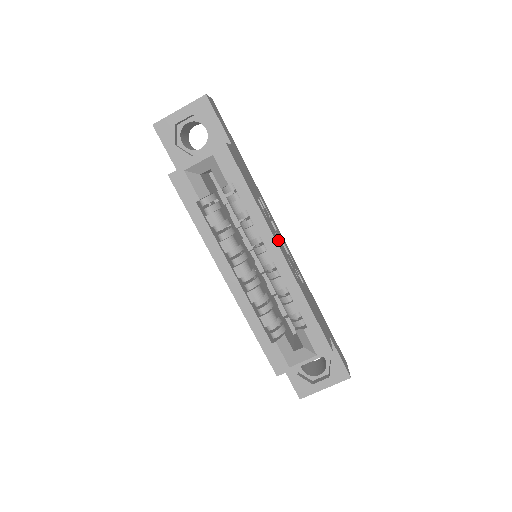
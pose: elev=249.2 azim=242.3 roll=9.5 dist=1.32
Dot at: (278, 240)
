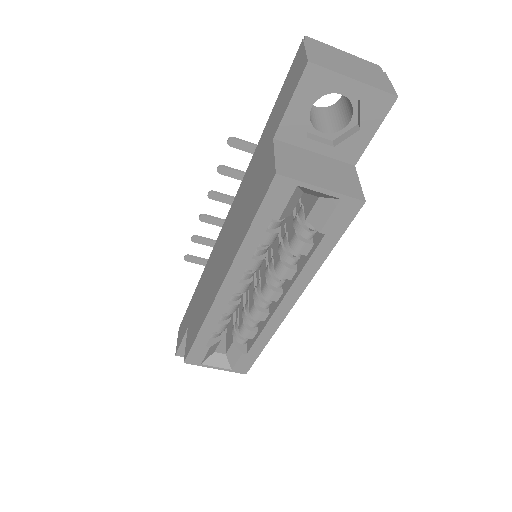
Dot at: occluded
